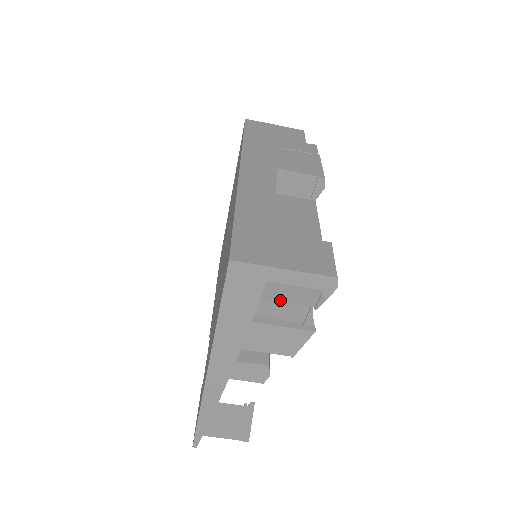
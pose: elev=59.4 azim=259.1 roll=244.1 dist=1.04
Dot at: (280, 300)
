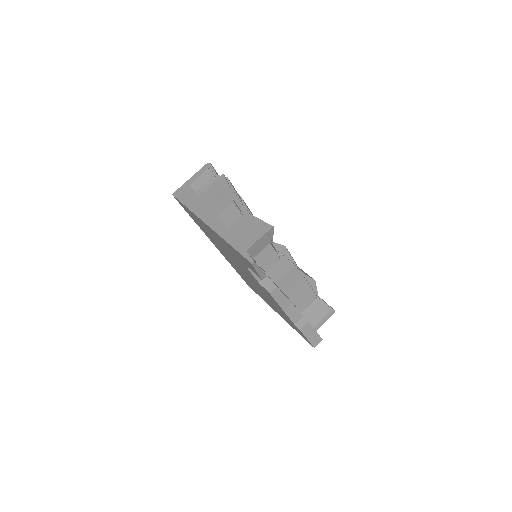
Dot at: (202, 185)
